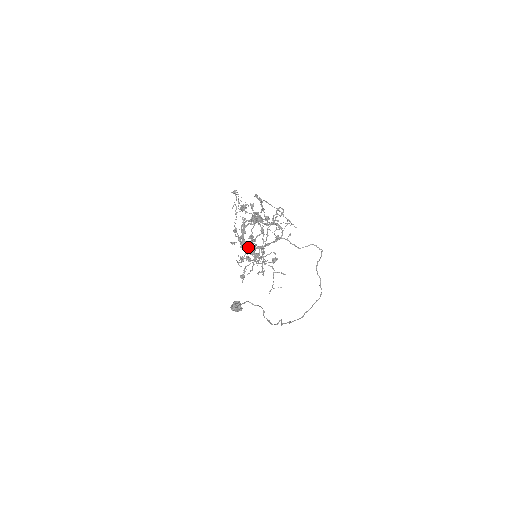
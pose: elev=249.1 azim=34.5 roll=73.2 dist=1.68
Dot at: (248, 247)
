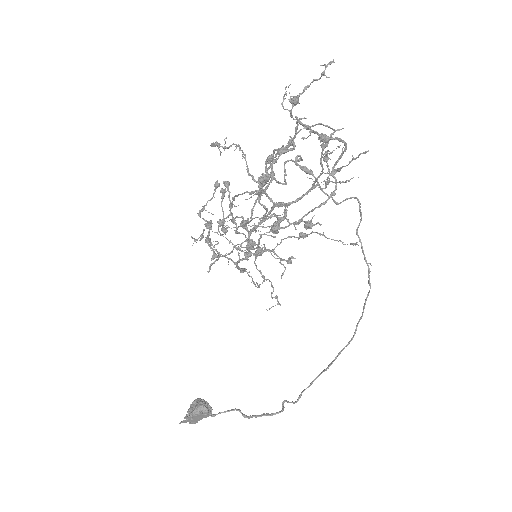
Dot at: (241, 243)
